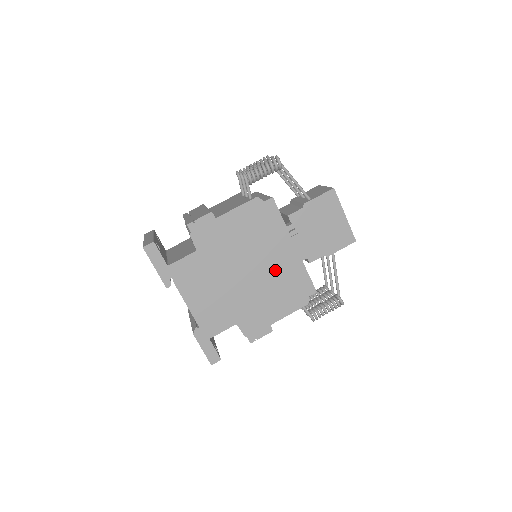
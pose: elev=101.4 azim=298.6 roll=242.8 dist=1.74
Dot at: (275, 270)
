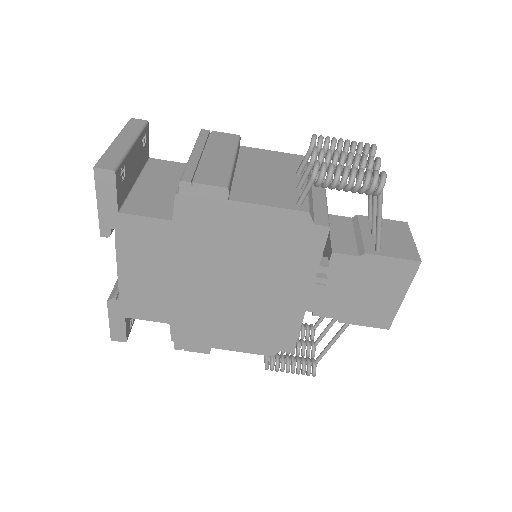
Dot at: (262, 304)
